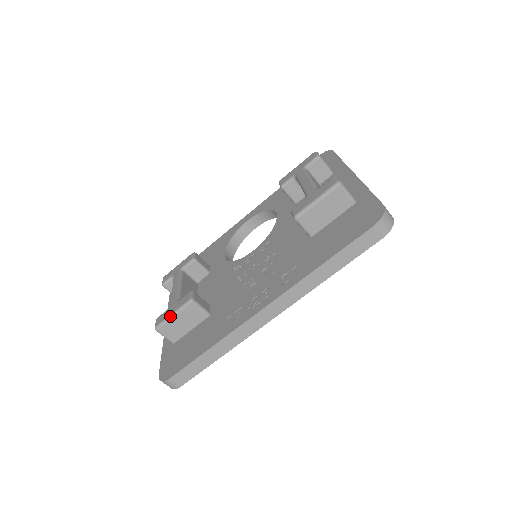
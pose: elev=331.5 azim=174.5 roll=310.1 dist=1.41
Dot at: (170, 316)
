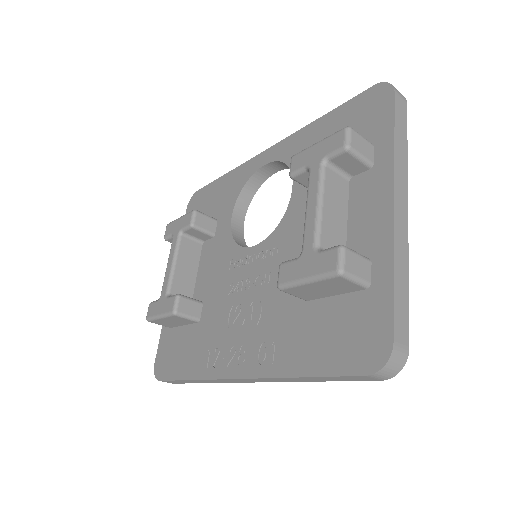
Dot at: (157, 317)
